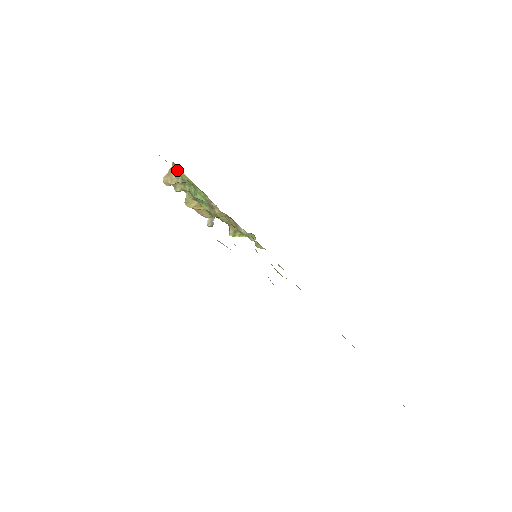
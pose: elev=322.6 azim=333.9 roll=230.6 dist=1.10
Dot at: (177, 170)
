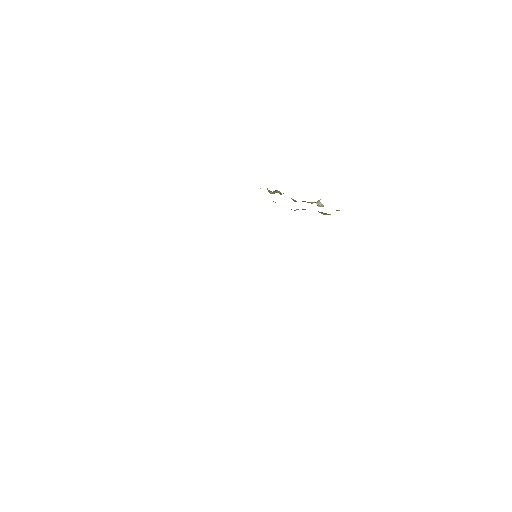
Dot at: occluded
